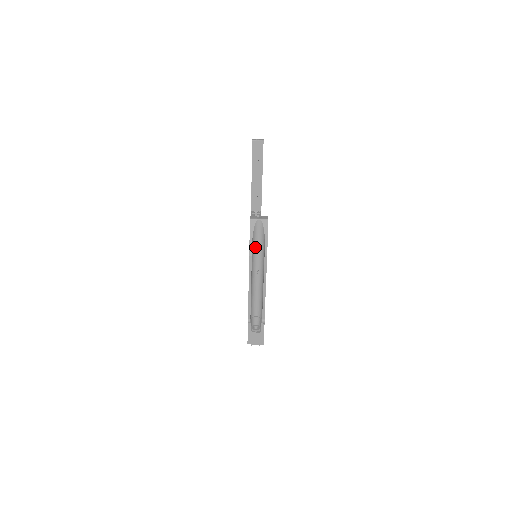
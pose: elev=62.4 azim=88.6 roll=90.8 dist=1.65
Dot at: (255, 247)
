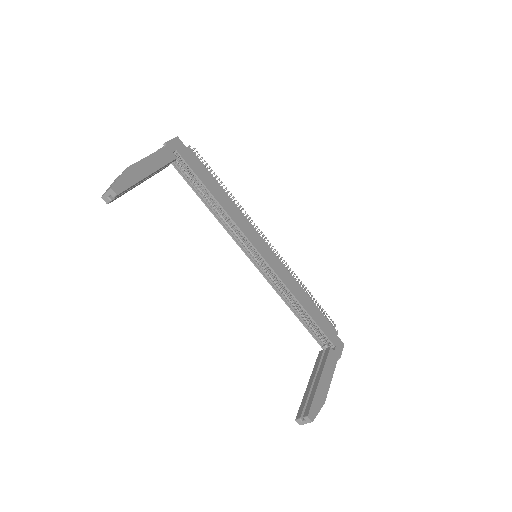
Dot at: occluded
